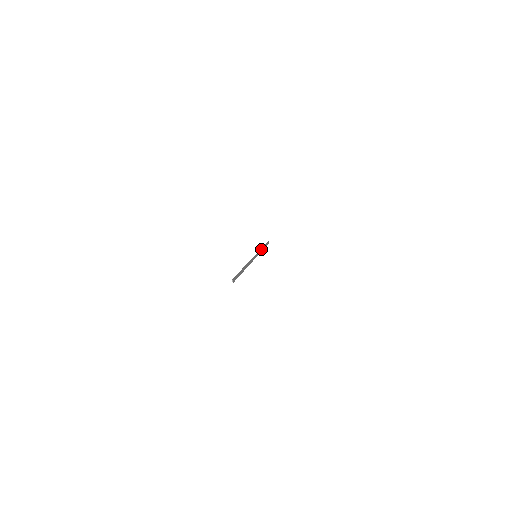
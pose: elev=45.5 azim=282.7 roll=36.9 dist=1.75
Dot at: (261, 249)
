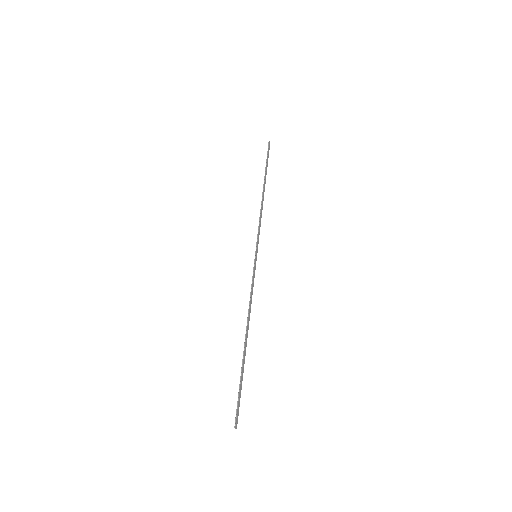
Dot at: (260, 210)
